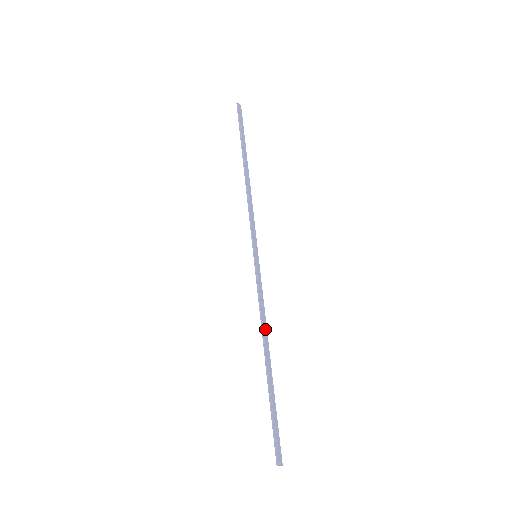
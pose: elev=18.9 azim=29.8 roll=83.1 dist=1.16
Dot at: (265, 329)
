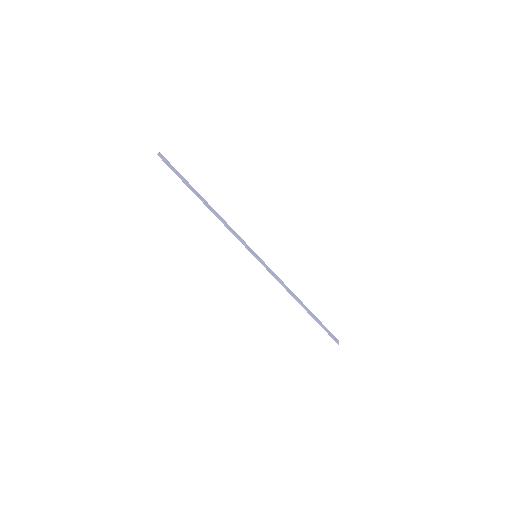
Dot at: (290, 291)
